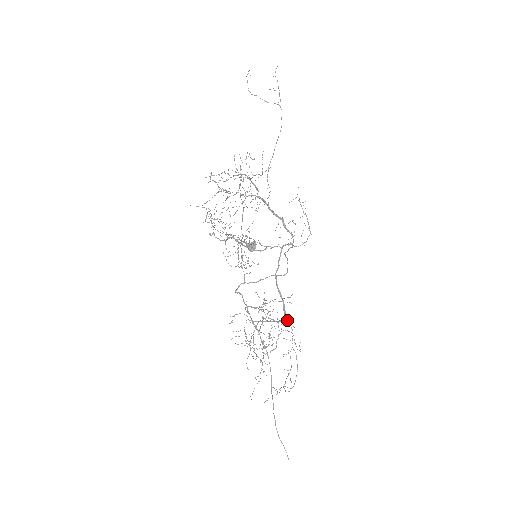
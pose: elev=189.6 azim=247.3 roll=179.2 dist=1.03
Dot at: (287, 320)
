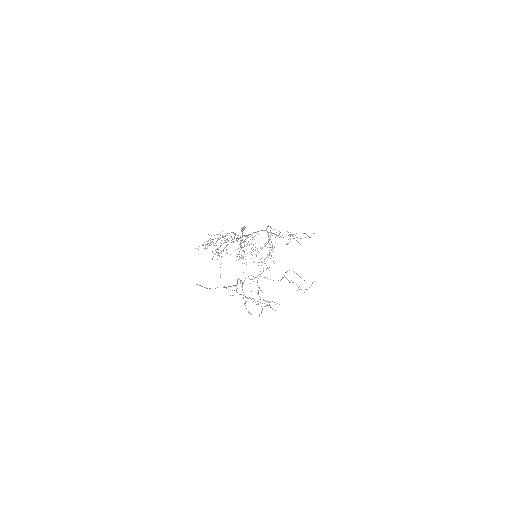
Dot at: occluded
